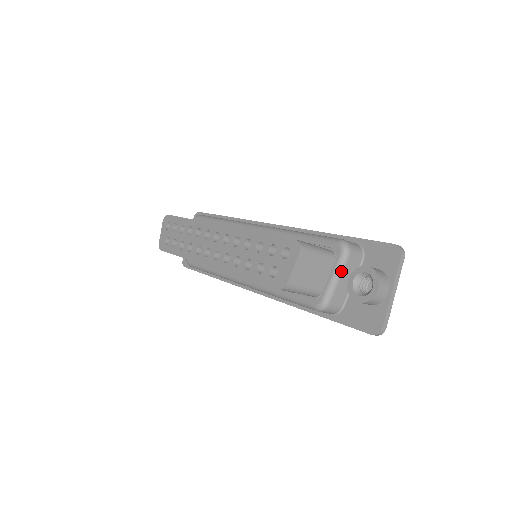
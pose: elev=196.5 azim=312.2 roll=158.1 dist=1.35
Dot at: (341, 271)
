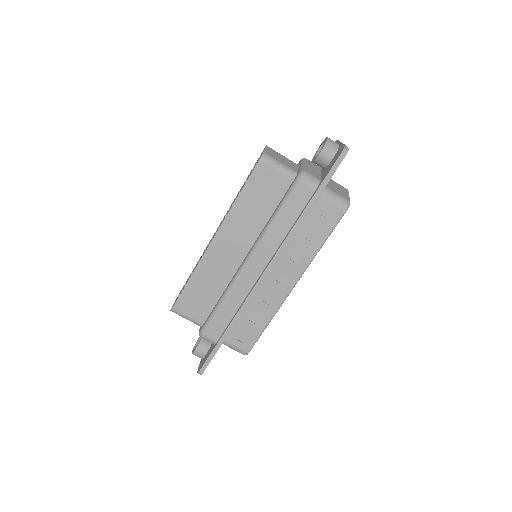
Dot at: (305, 162)
